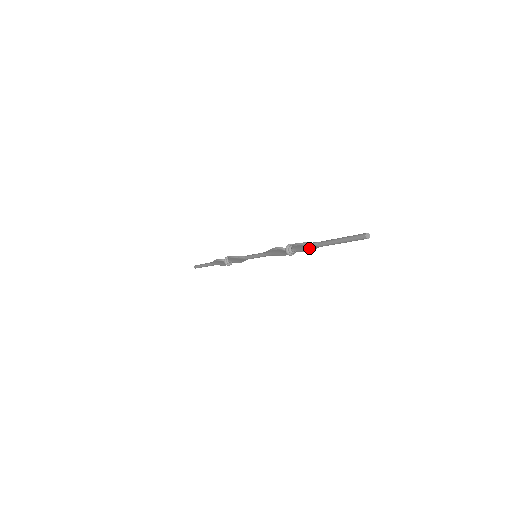
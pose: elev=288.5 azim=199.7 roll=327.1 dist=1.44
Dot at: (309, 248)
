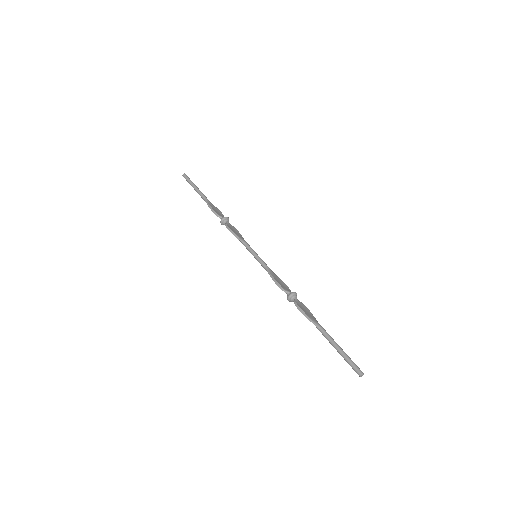
Dot at: (310, 317)
